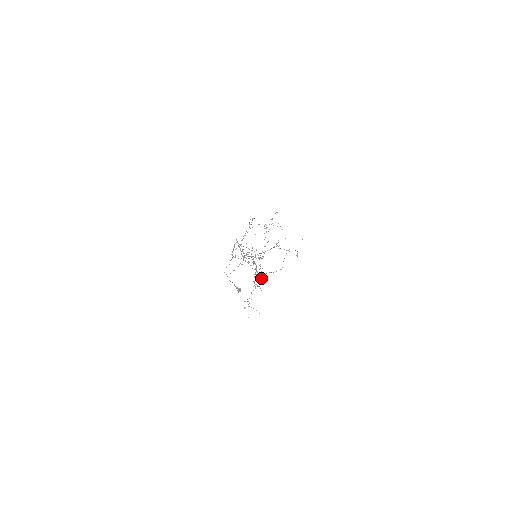
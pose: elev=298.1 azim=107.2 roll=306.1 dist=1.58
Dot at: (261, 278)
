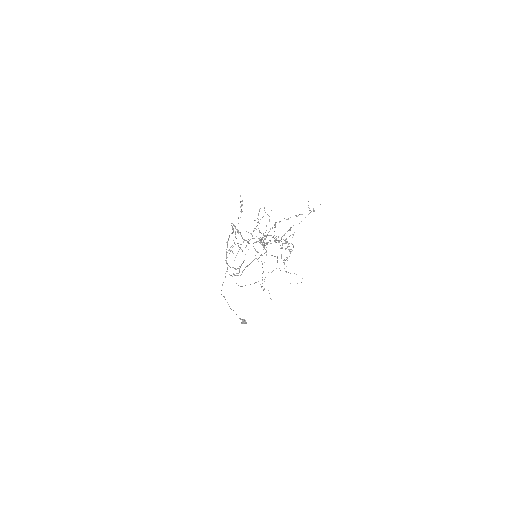
Dot at: occluded
